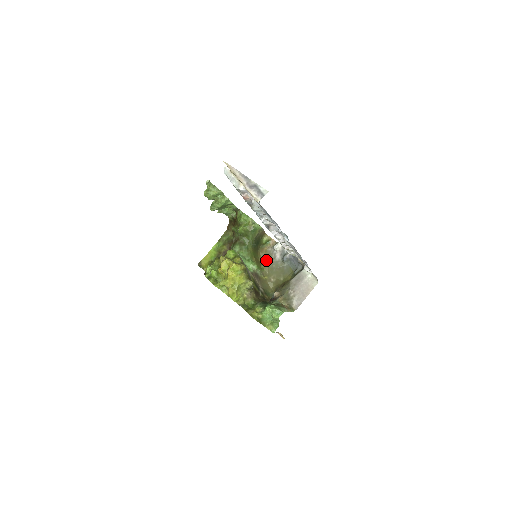
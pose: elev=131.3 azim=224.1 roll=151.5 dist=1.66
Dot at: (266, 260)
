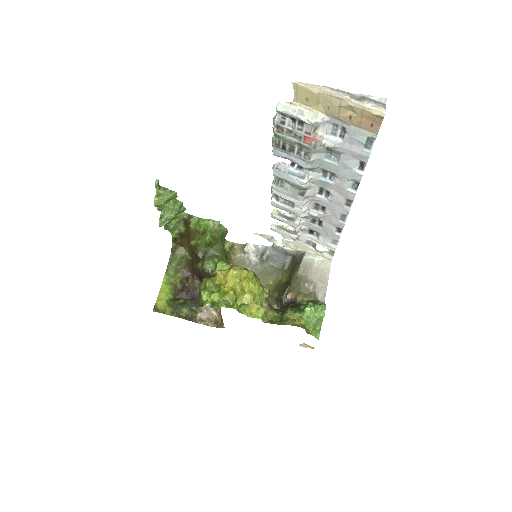
Dot at: occluded
